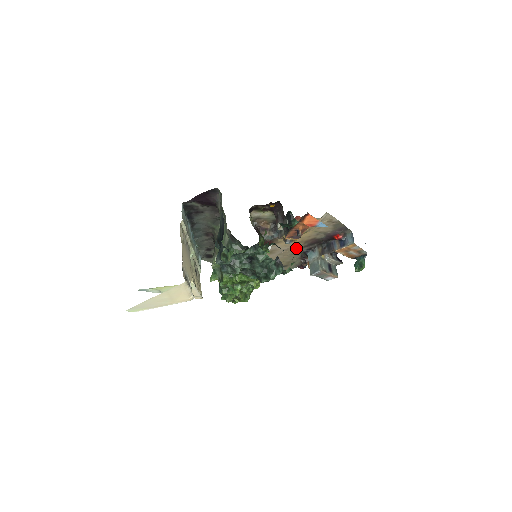
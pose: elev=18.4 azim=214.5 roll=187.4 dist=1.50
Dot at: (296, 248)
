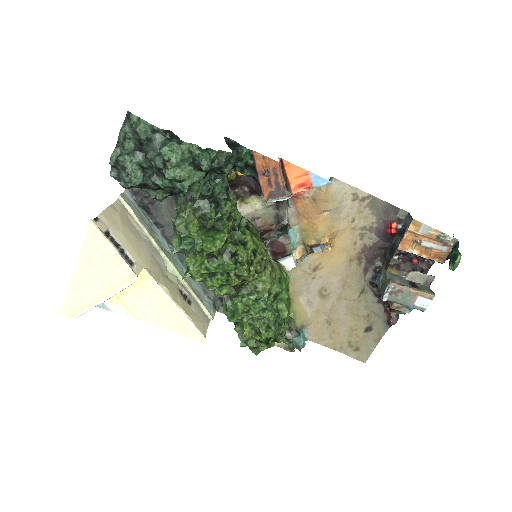
Dot at: (354, 277)
